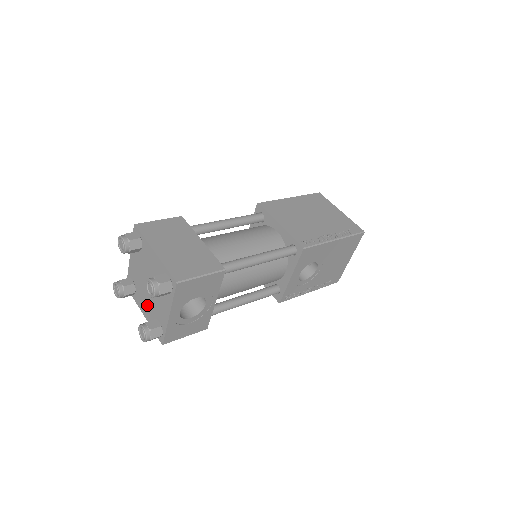
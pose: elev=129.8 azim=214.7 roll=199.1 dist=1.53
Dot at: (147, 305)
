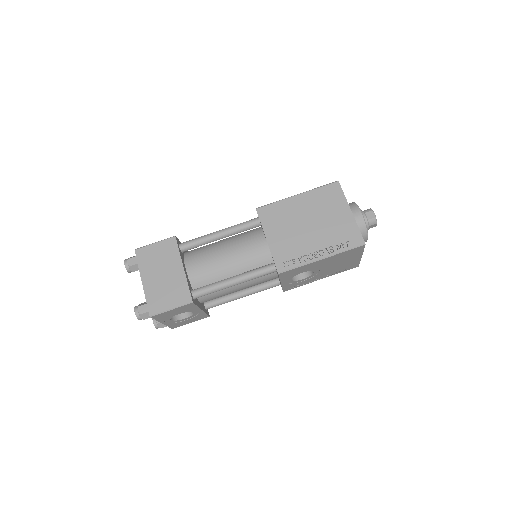
Dot at: occluded
